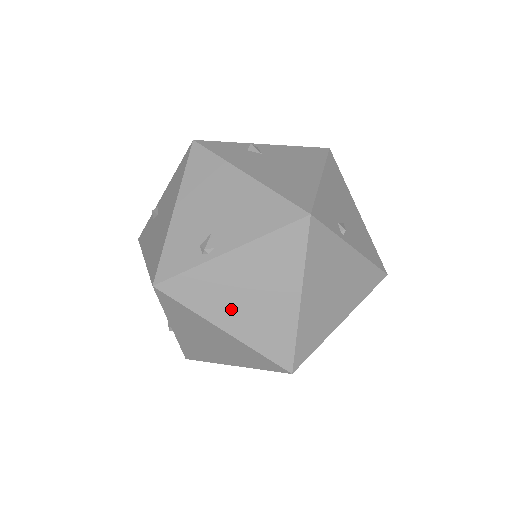
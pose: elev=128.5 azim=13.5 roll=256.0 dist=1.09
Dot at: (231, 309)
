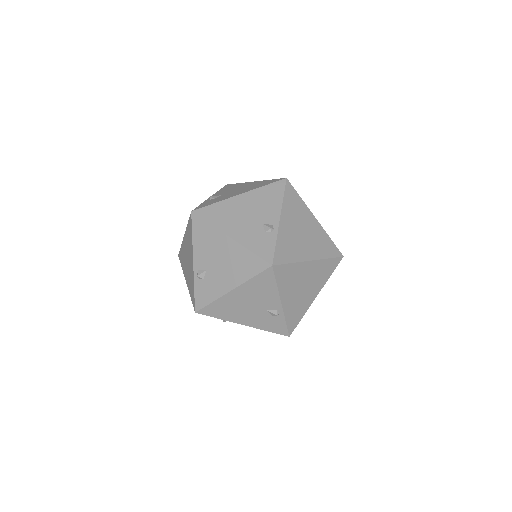
Dot at: (303, 247)
